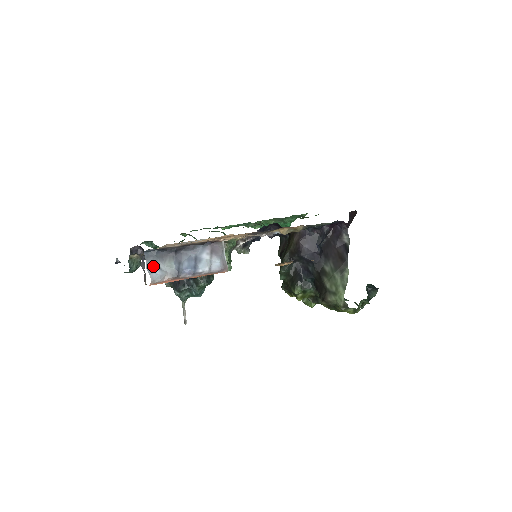
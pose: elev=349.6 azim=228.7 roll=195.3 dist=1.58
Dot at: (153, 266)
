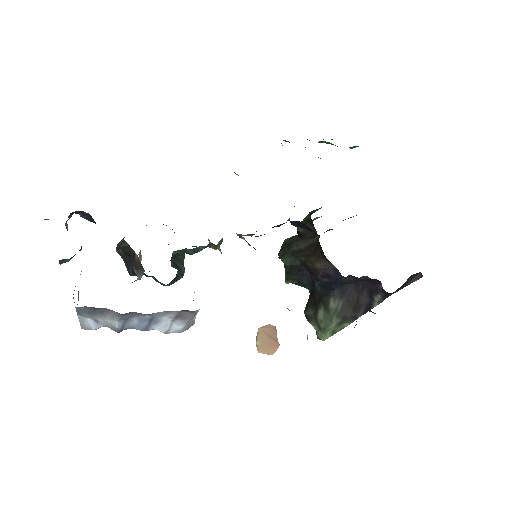
Dot at: (87, 318)
